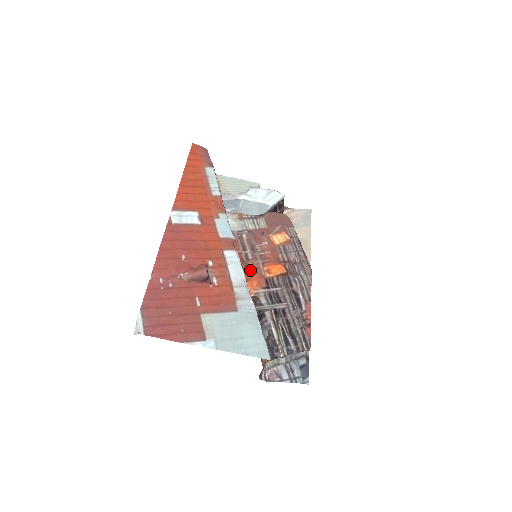
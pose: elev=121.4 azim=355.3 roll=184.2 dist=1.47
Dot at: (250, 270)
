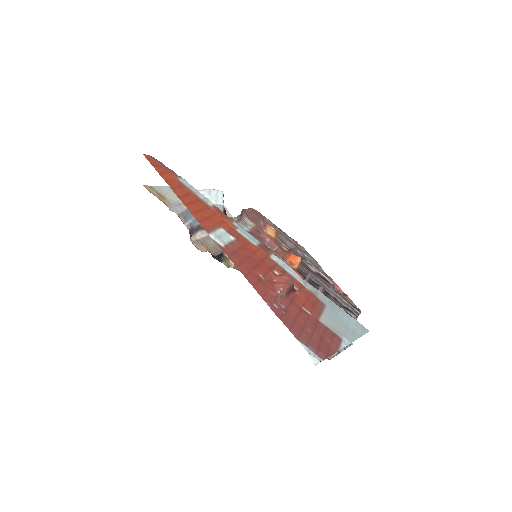
Dot at: occluded
